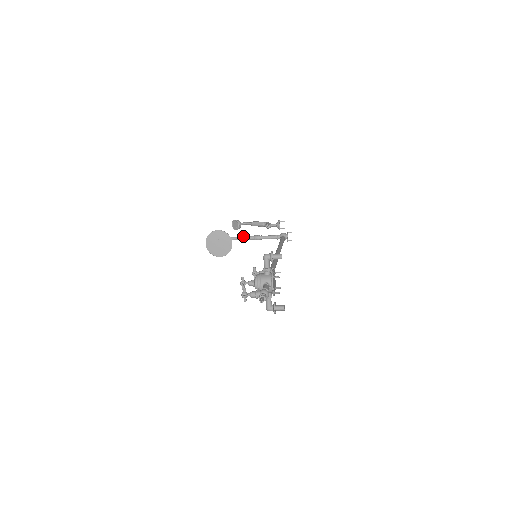
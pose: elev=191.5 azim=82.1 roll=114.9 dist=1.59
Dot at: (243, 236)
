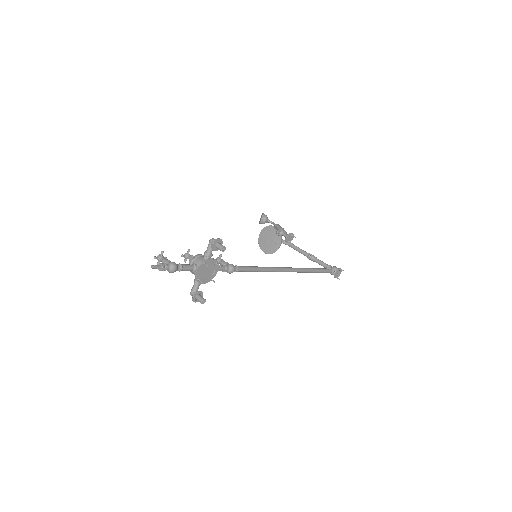
Dot at: occluded
